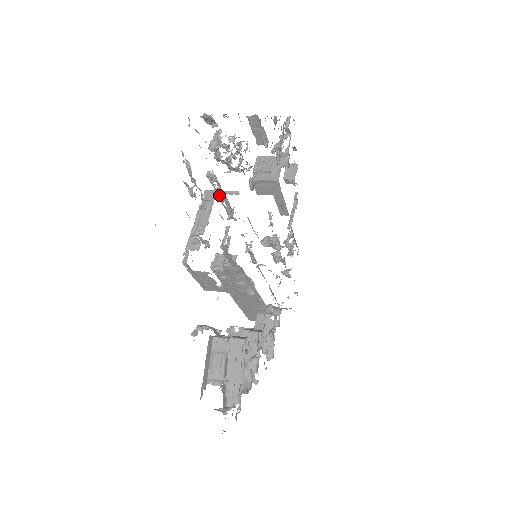
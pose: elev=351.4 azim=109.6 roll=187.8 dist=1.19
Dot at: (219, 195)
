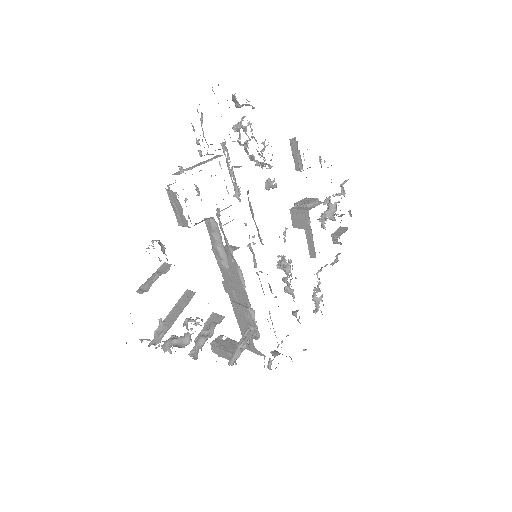
Dot at: (229, 167)
